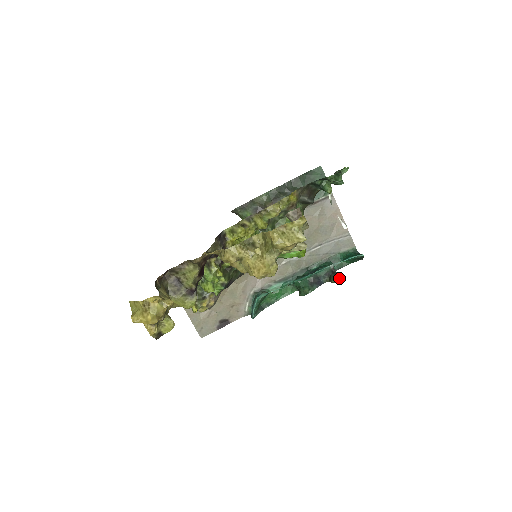
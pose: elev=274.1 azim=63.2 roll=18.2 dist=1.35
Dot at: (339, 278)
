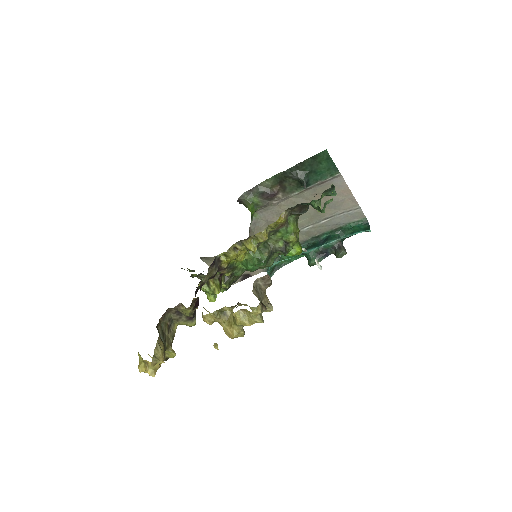
Dot at: (343, 255)
